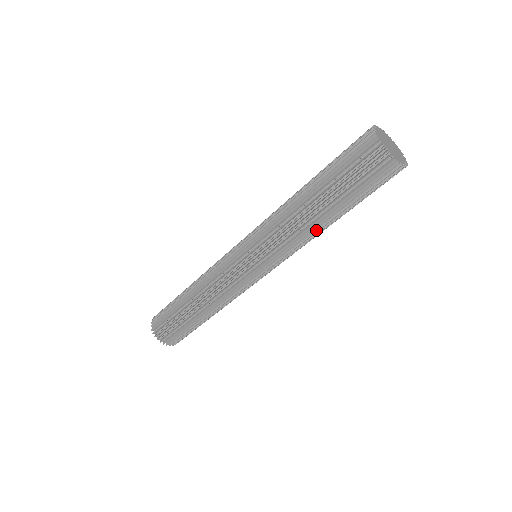
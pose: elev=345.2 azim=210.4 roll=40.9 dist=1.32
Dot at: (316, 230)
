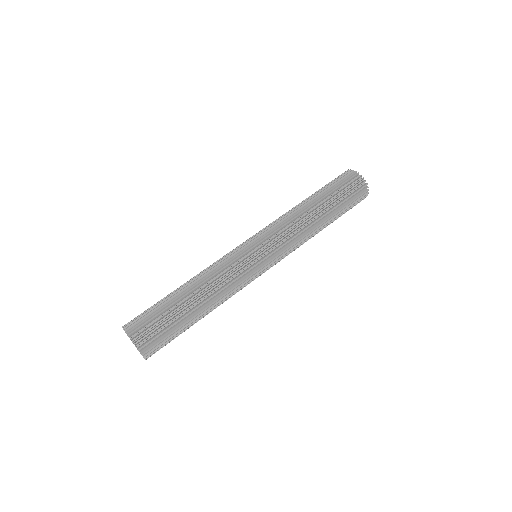
Dot at: (314, 233)
